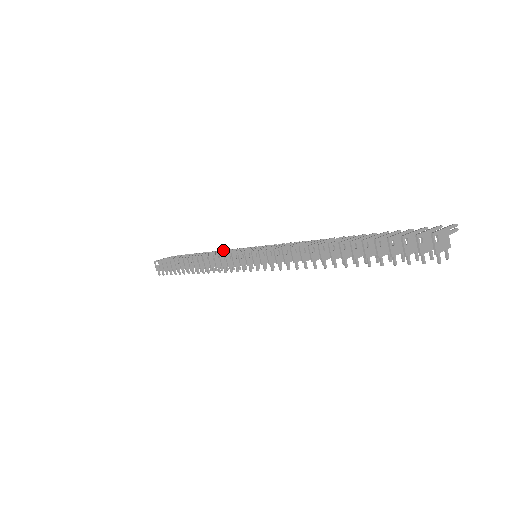
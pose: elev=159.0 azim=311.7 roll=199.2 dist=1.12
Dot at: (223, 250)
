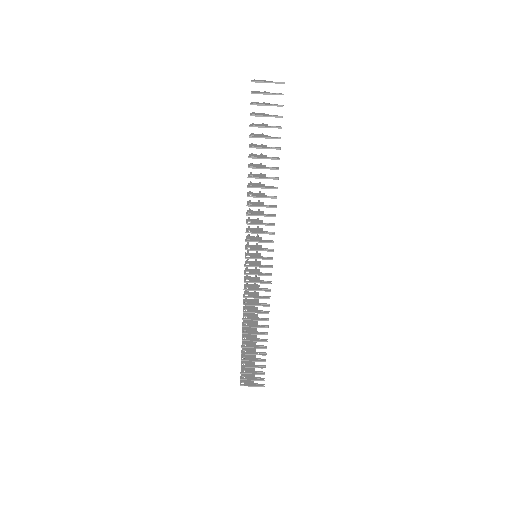
Dot at: (272, 198)
